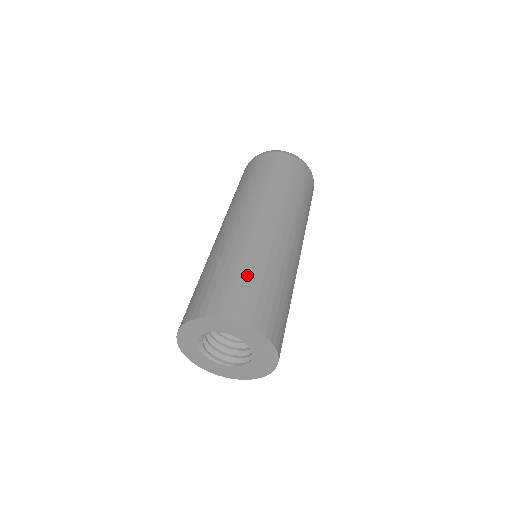
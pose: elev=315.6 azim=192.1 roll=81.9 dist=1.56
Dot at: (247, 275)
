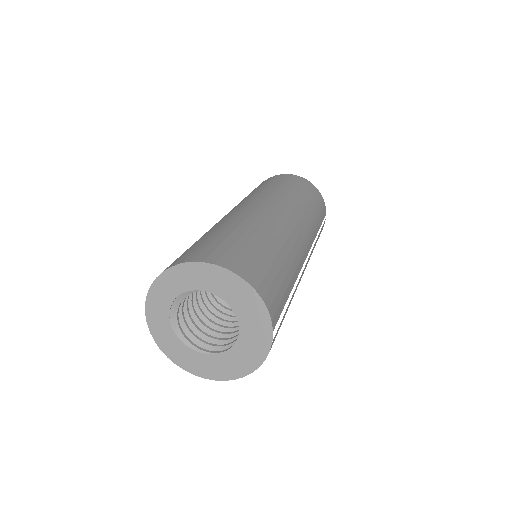
Dot at: (230, 235)
